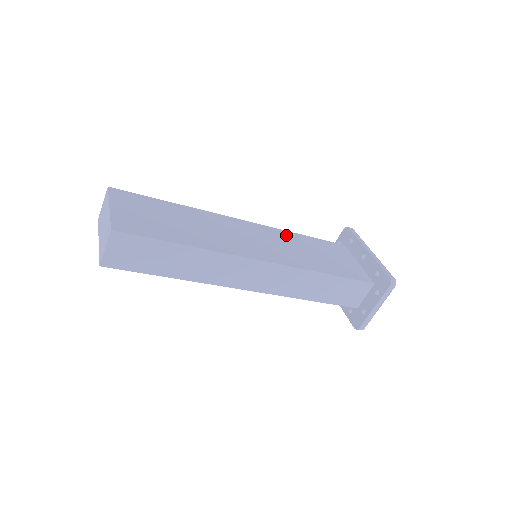
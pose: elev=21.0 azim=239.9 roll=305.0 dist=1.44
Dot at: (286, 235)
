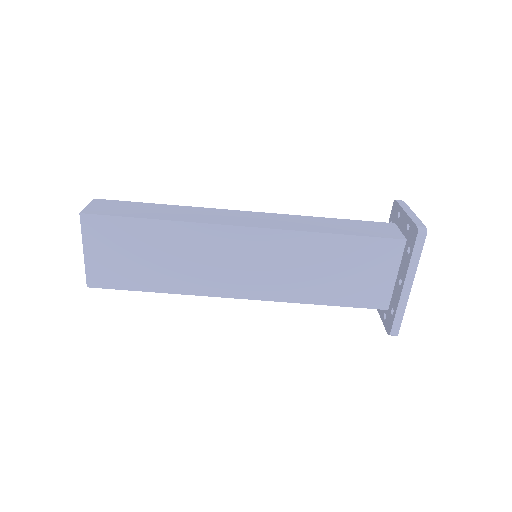
Dot at: occluded
